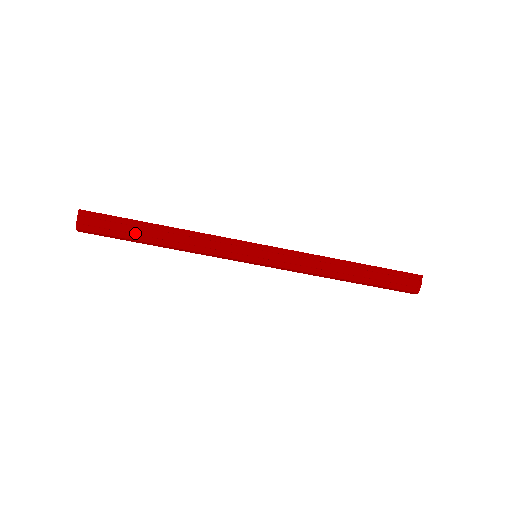
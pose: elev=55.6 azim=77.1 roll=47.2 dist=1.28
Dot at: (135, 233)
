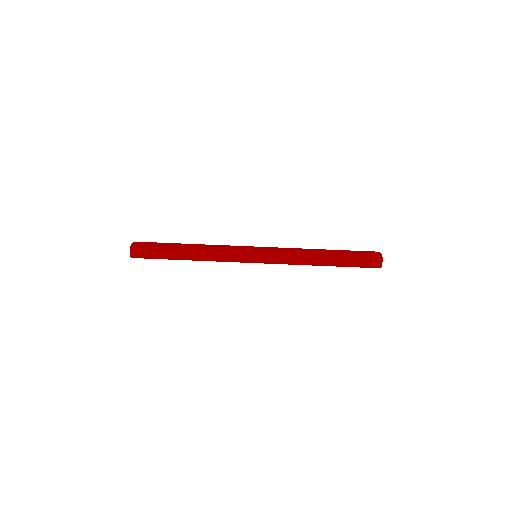
Dot at: (170, 246)
